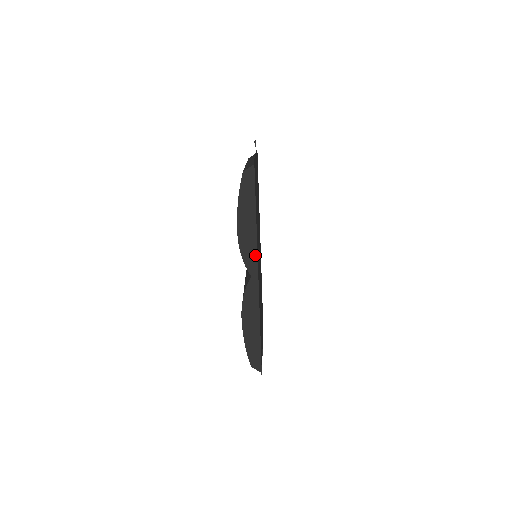
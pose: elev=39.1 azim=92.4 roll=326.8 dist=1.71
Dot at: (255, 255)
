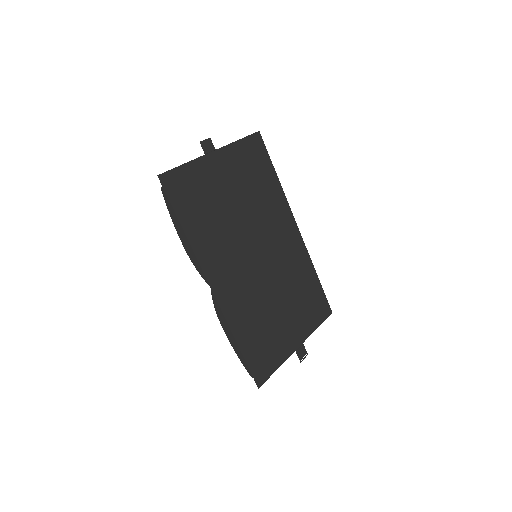
Dot at: (204, 267)
